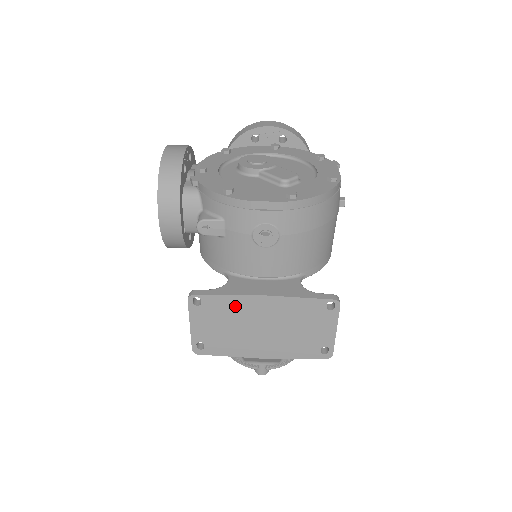
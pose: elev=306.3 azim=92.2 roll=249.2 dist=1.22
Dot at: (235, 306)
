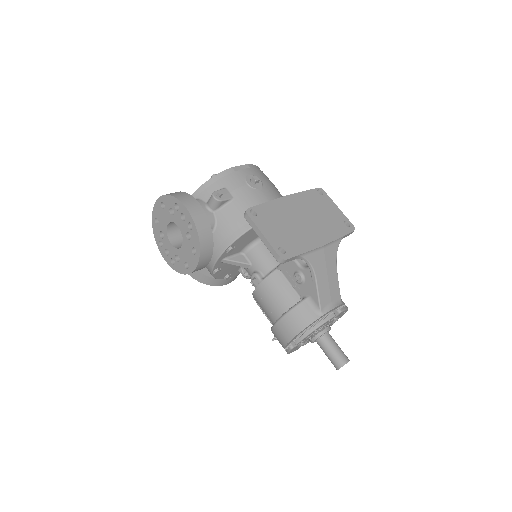
Dot at: (276, 209)
